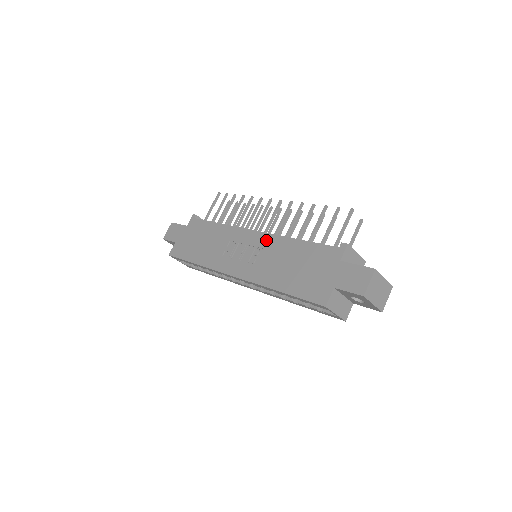
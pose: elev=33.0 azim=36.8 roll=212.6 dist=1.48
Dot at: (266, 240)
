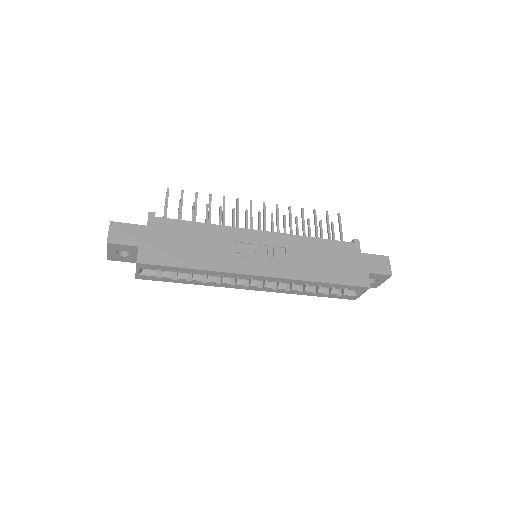
Dot at: (281, 239)
